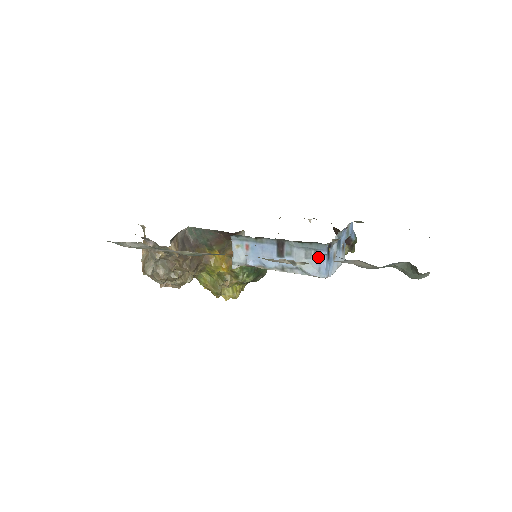
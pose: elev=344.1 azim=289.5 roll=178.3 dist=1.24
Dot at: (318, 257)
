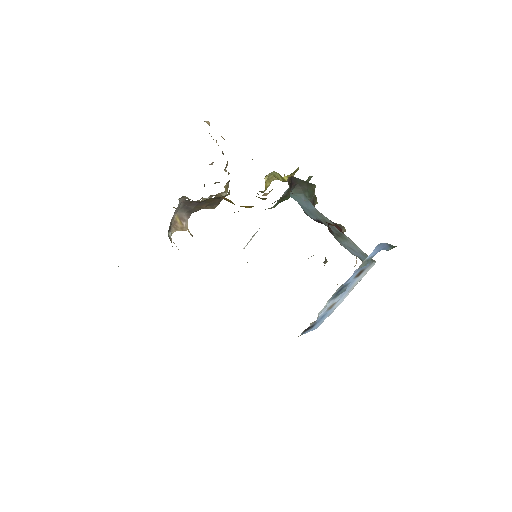
Dot at: occluded
